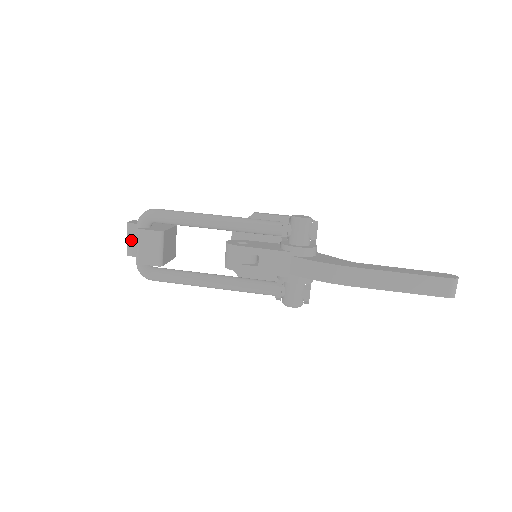
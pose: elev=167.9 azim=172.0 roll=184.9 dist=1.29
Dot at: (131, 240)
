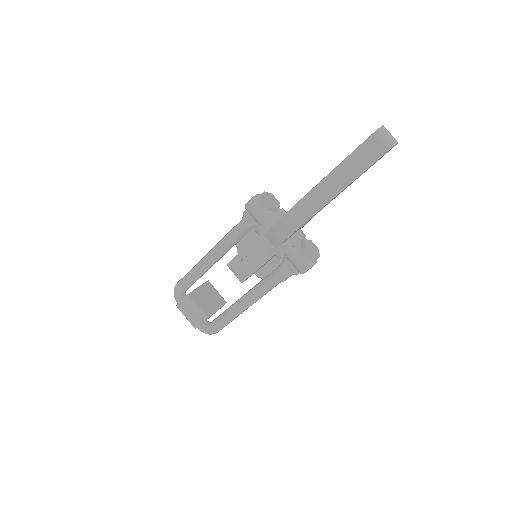
Dot at: occluded
